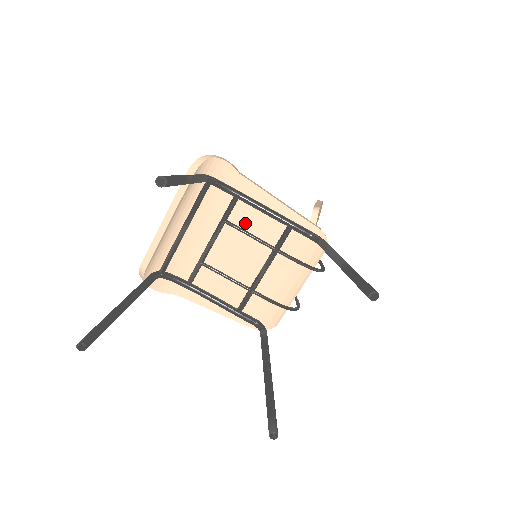
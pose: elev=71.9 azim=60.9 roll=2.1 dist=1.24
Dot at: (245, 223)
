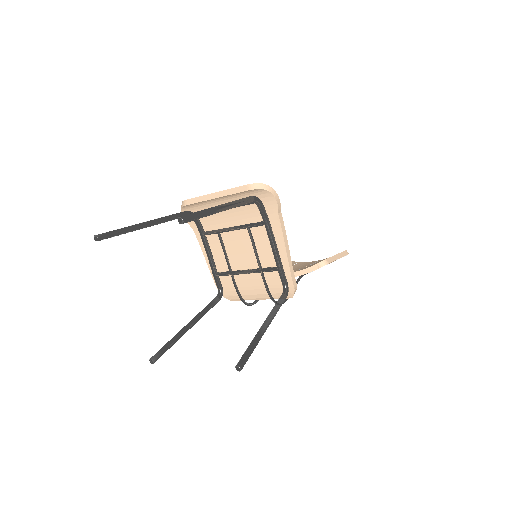
Dot at: (259, 239)
